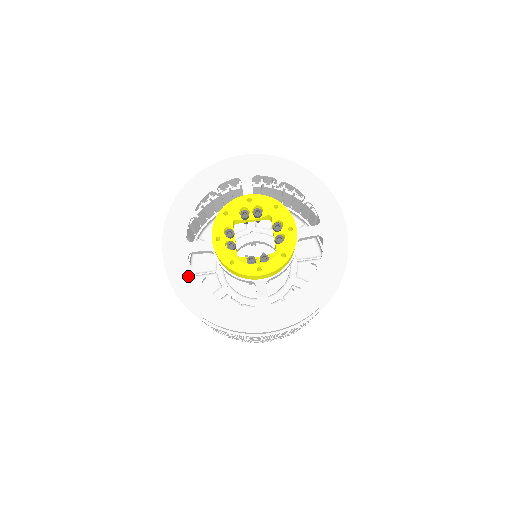
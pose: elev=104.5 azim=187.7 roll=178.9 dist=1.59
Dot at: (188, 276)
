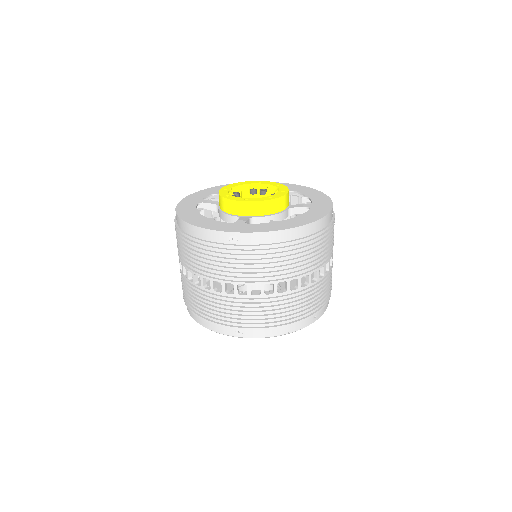
Dot at: (190, 208)
